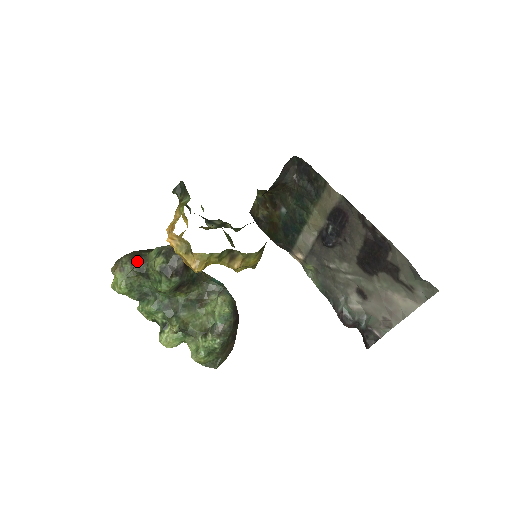
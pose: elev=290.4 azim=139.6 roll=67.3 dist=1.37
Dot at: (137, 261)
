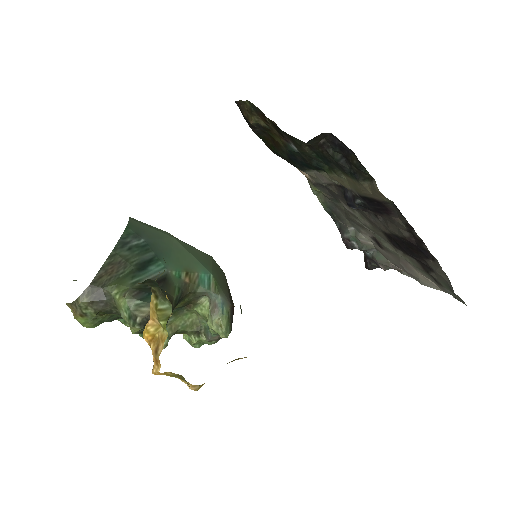
Dot at: (101, 305)
